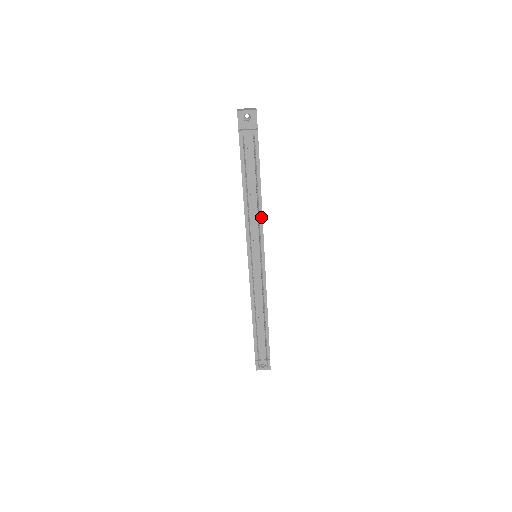
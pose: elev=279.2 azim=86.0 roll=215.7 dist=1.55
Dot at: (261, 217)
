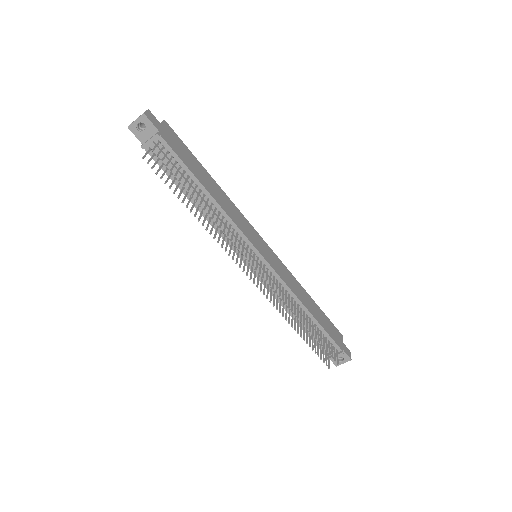
Dot at: (228, 218)
